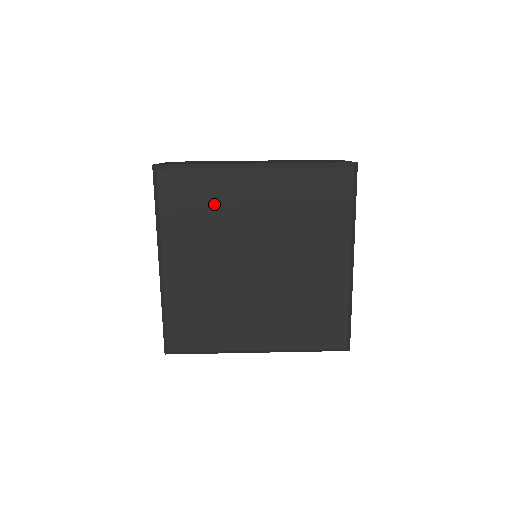
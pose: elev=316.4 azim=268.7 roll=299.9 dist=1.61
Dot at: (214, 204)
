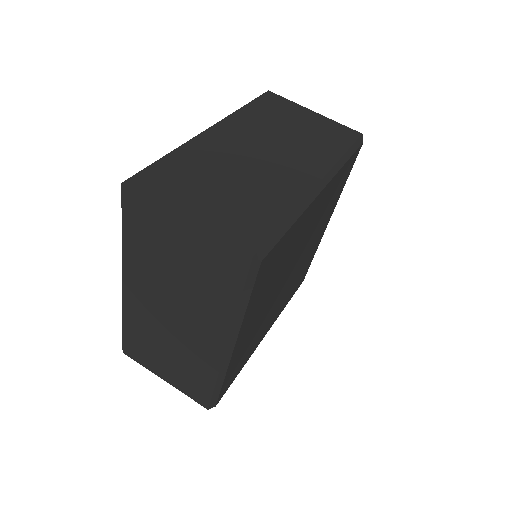
Dot at: (287, 252)
